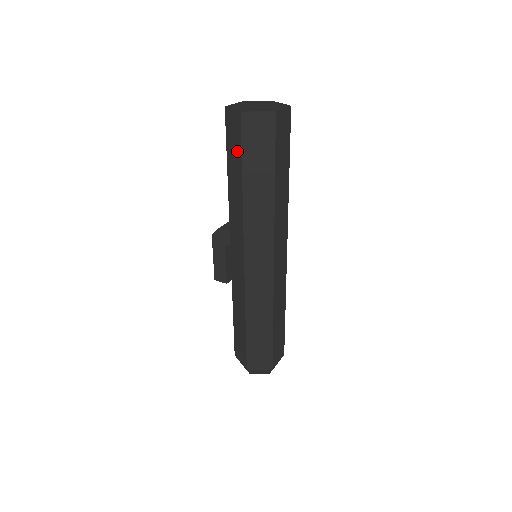
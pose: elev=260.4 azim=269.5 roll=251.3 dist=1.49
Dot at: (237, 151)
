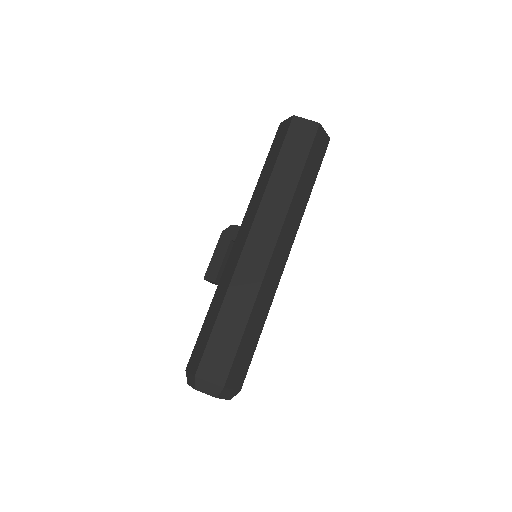
Dot at: (279, 145)
